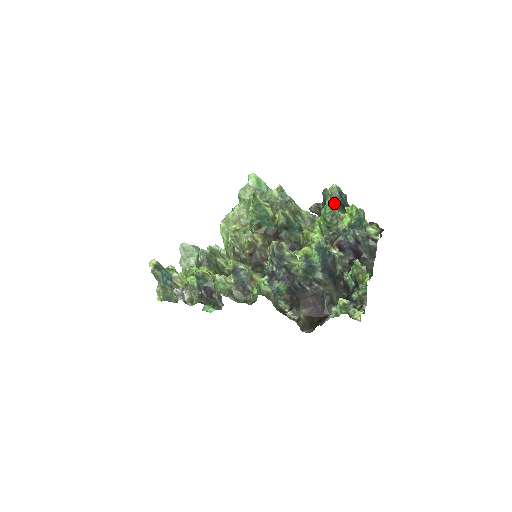
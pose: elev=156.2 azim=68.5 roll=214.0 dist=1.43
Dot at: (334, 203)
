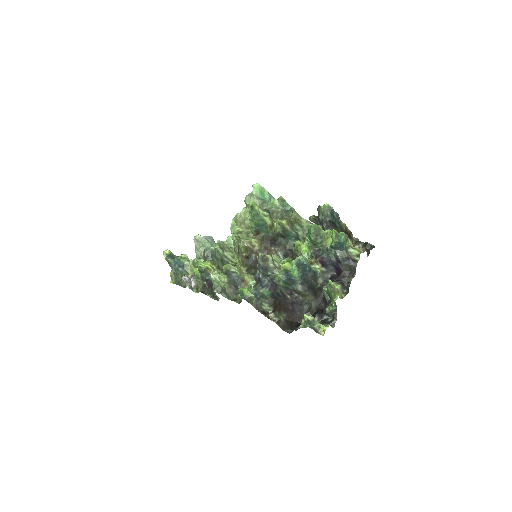
Dot at: (325, 220)
